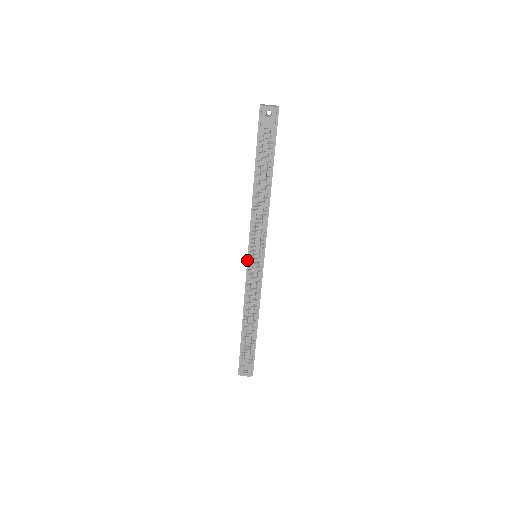
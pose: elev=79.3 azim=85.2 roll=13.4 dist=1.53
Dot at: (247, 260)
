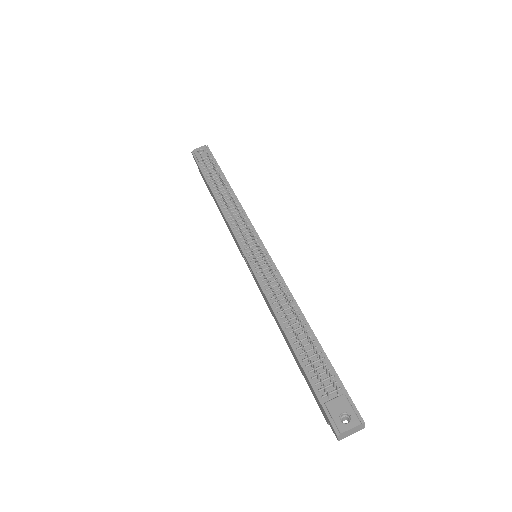
Dot at: (245, 257)
